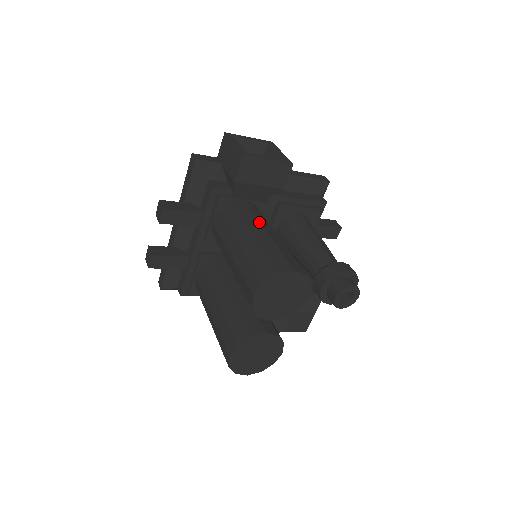
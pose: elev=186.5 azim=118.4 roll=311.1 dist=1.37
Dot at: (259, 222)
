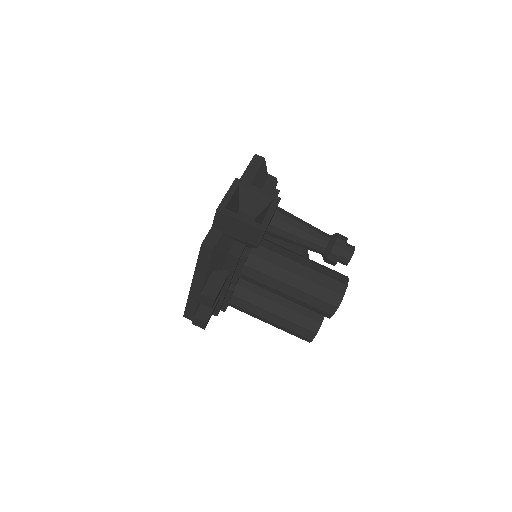
Dot at: (288, 259)
